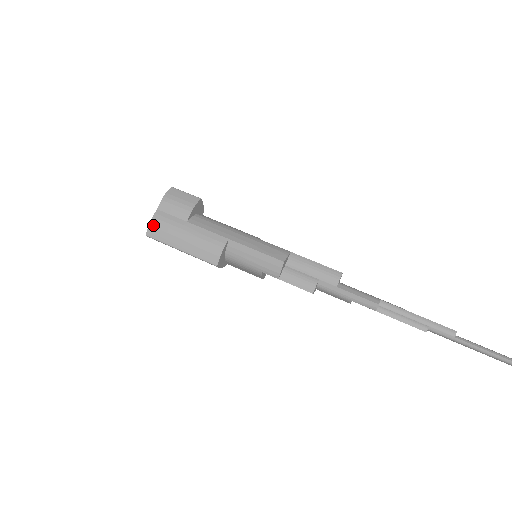
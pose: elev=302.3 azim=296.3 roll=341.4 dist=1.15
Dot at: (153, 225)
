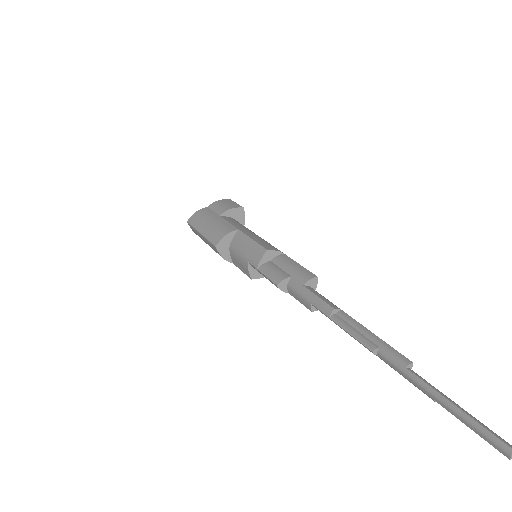
Dot at: (196, 214)
